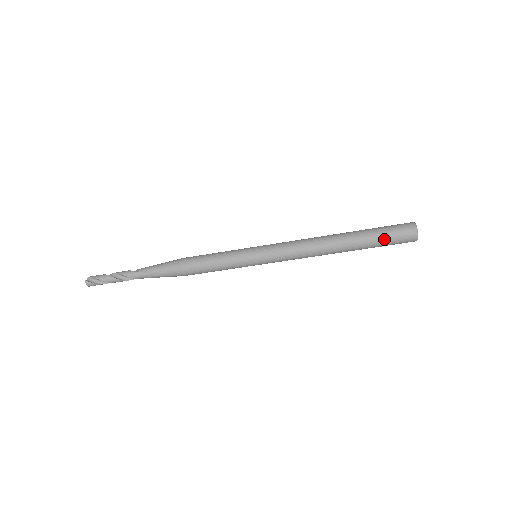
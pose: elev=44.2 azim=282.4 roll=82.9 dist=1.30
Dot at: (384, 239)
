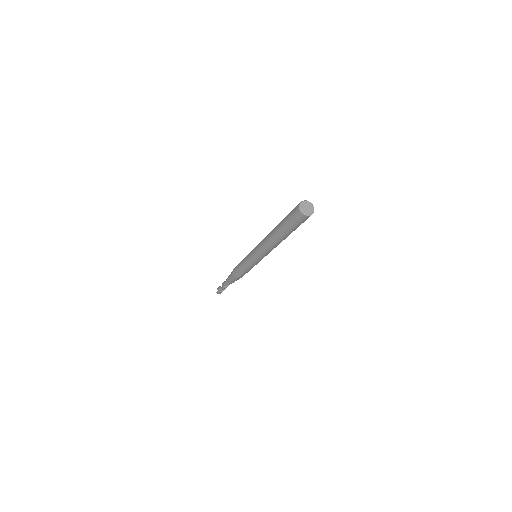
Dot at: (291, 225)
